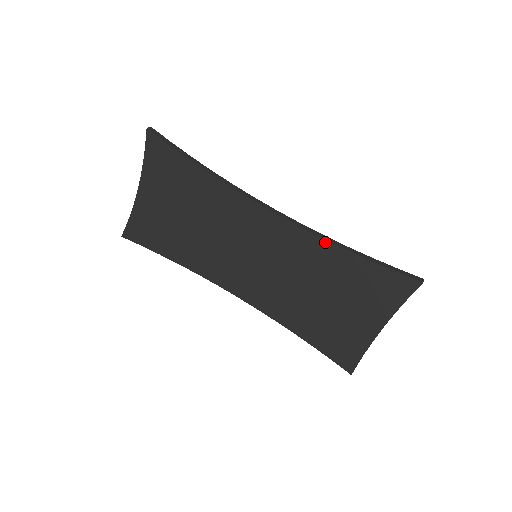
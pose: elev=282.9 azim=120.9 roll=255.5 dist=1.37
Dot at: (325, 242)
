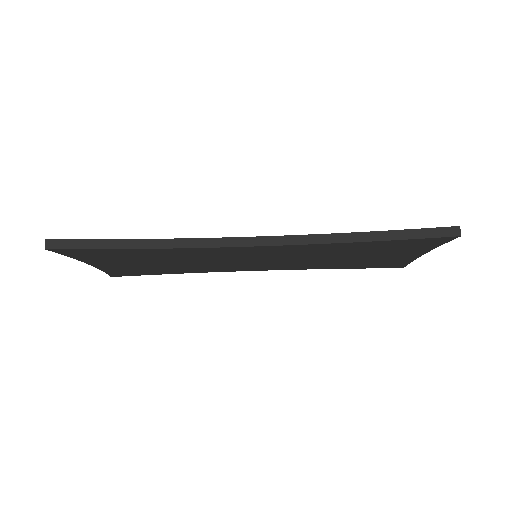
Dot at: (327, 244)
